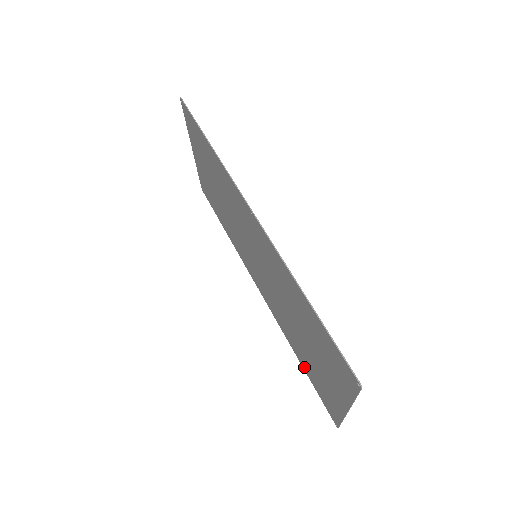
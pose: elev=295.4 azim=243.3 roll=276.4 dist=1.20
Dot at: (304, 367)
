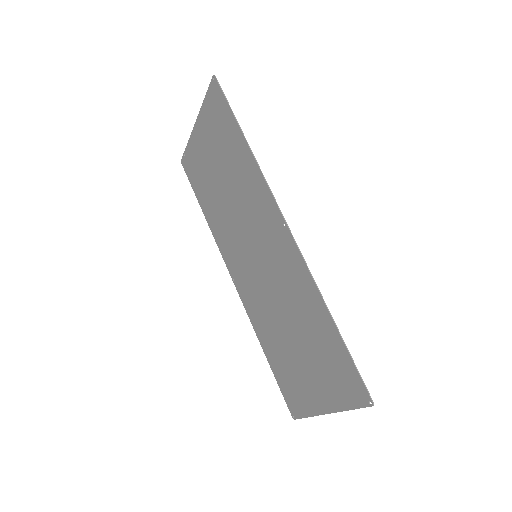
Dot at: (271, 362)
